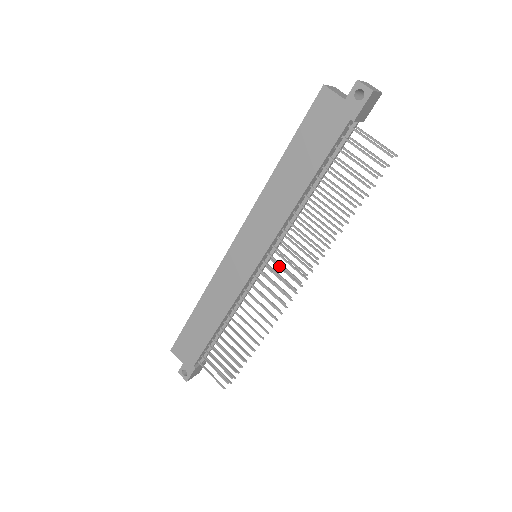
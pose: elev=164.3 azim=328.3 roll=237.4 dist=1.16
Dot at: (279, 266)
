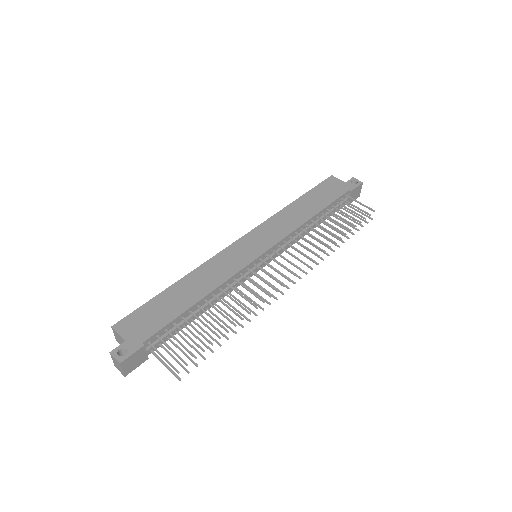
Dot at: (275, 268)
